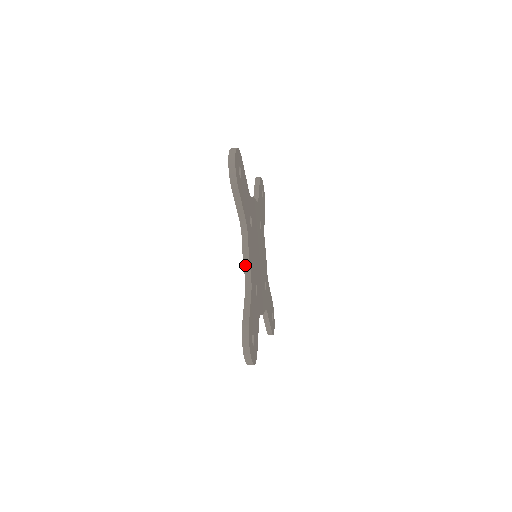
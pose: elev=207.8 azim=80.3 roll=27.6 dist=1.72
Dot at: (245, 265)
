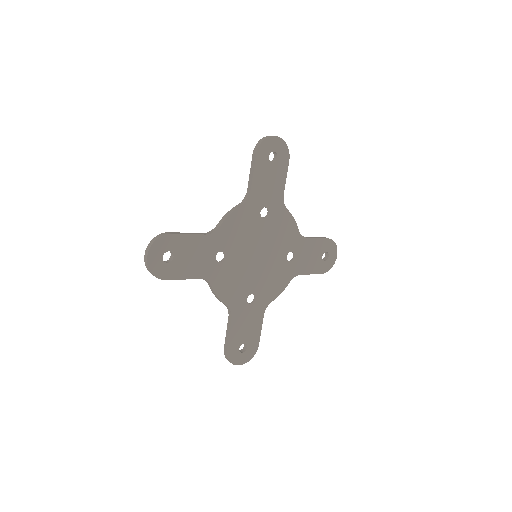
Dot at: (220, 301)
